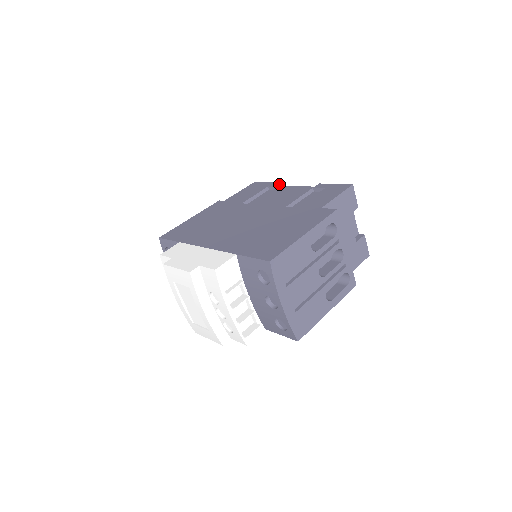
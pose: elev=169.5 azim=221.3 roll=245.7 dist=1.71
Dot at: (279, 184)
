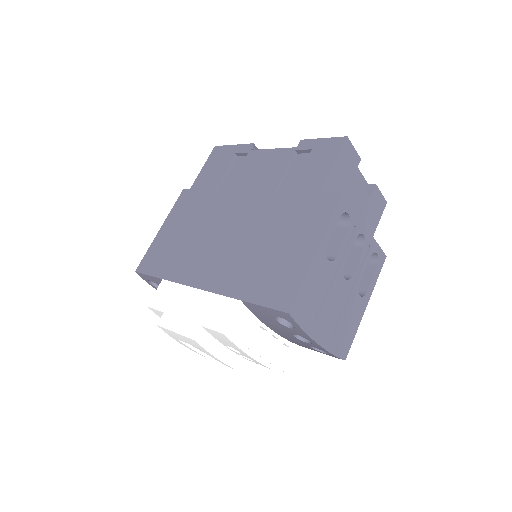
Dot at: (248, 147)
